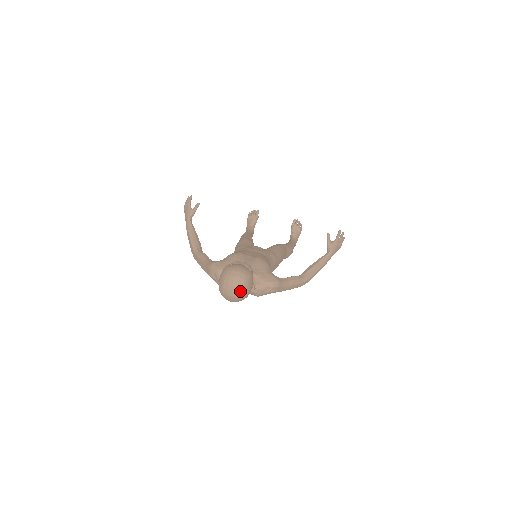
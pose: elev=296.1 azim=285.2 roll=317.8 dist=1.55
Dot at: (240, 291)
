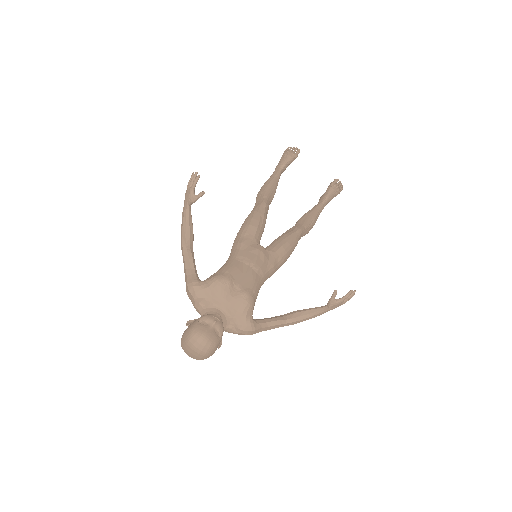
Dot at: (199, 358)
